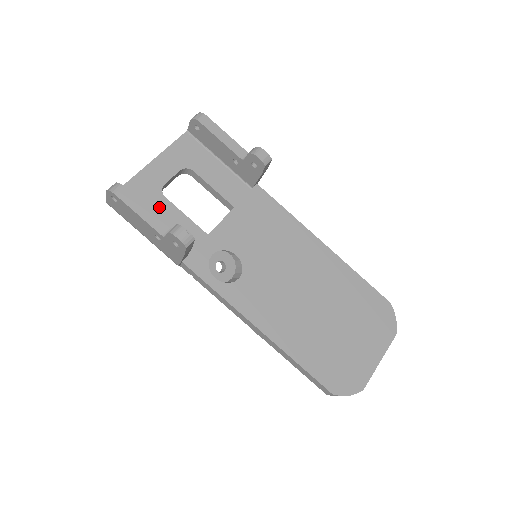
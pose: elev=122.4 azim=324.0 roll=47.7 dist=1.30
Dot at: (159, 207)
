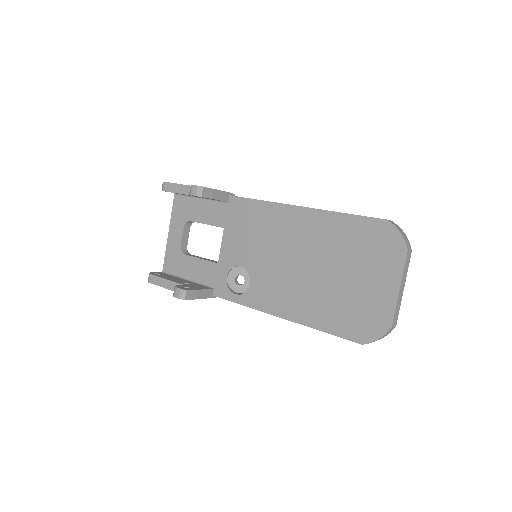
Dot at: (185, 264)
